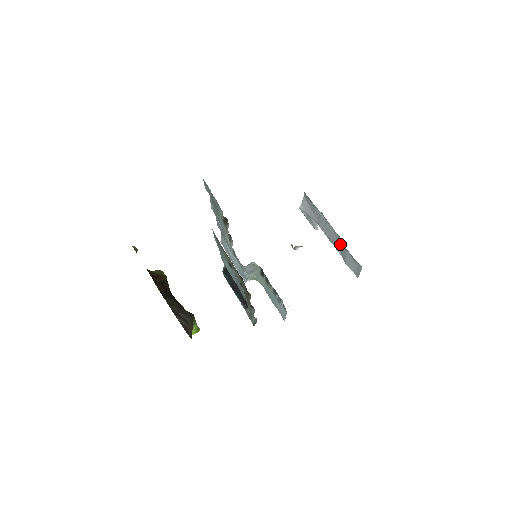
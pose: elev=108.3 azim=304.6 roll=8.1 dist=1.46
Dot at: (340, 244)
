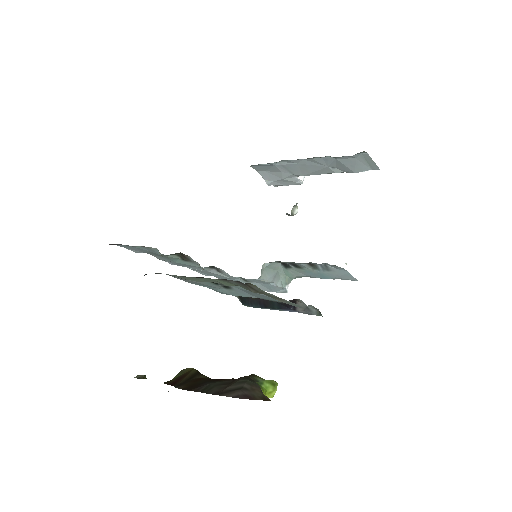
Dot at: (327, 163)
